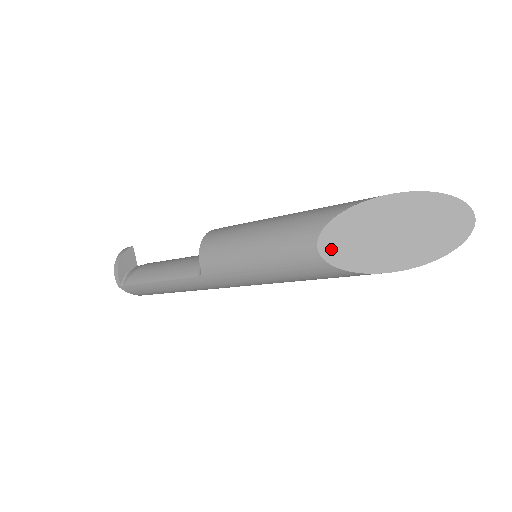
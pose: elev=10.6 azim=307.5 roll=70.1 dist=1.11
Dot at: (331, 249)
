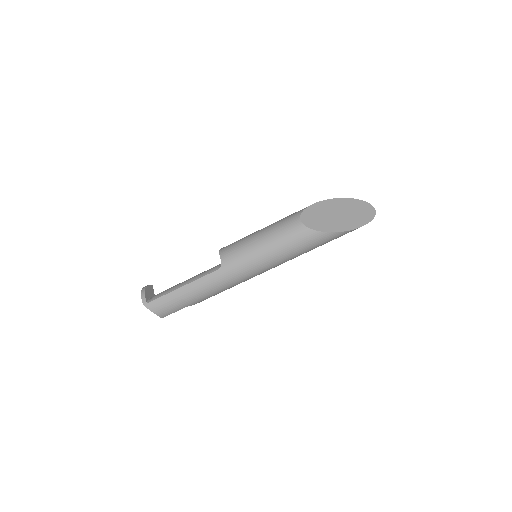
Dot at: (308, 221)
